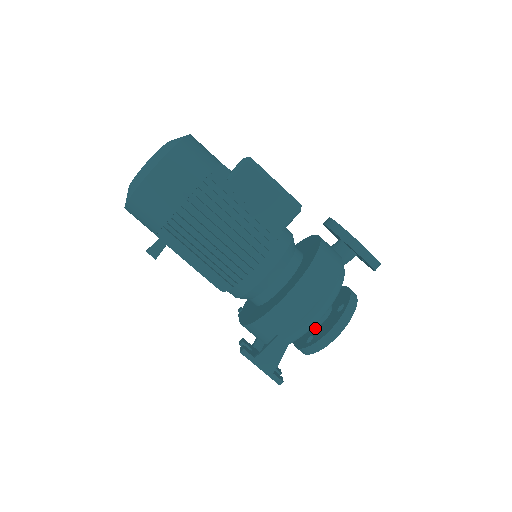
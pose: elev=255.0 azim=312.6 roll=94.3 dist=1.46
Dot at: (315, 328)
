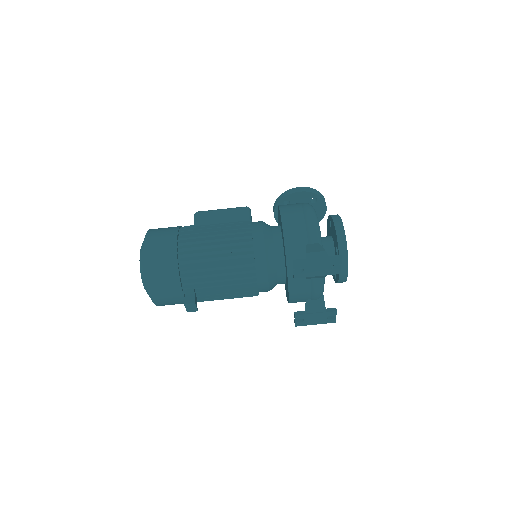
Dot at: (334, 249)
